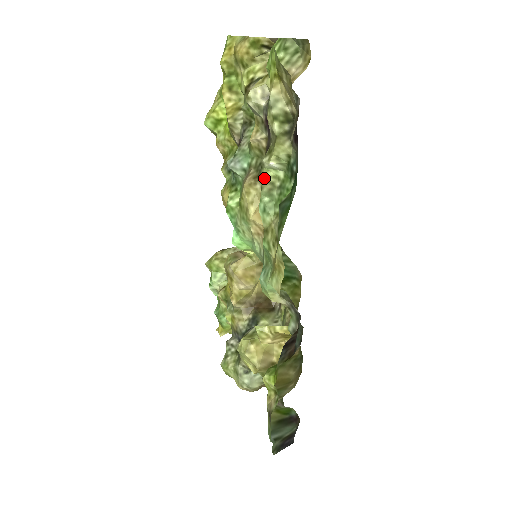
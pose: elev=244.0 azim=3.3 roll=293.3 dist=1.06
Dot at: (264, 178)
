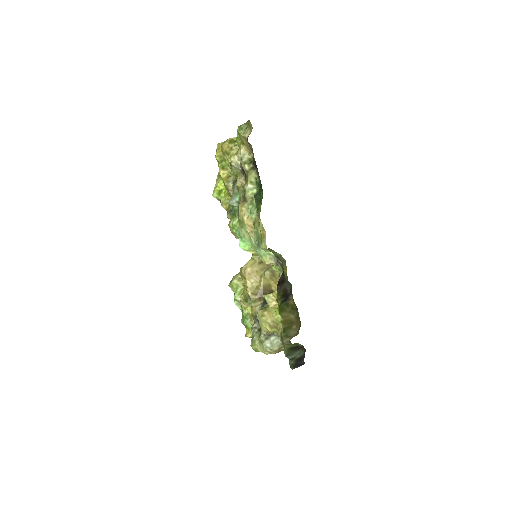
Dot at: (247, 196)
